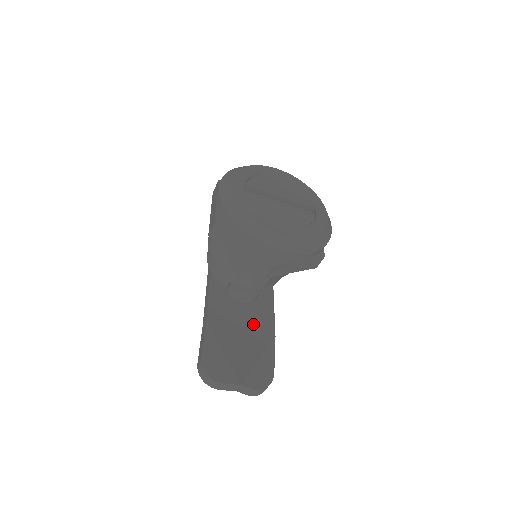
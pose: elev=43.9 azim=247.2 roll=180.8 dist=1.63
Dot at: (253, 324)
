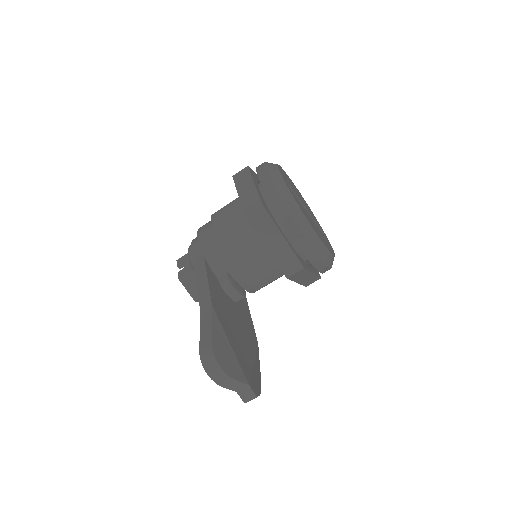
Dot at: (242, 325)
